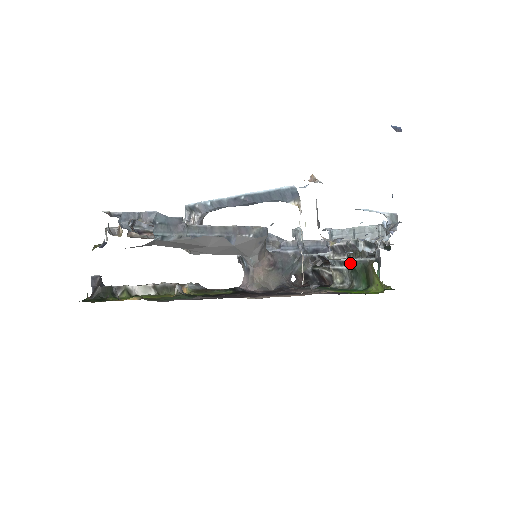
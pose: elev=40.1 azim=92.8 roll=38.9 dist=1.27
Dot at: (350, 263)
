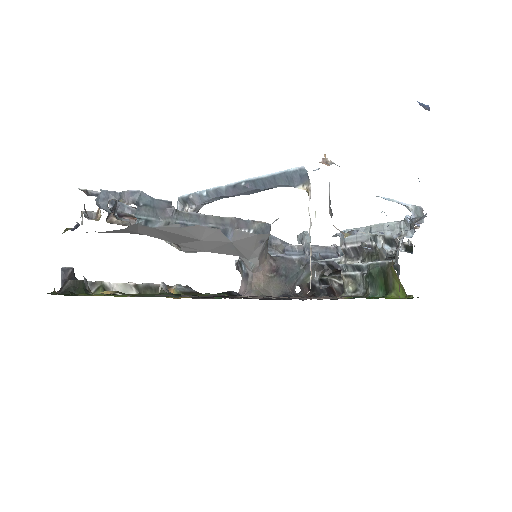
Dot at: (365, 267)
